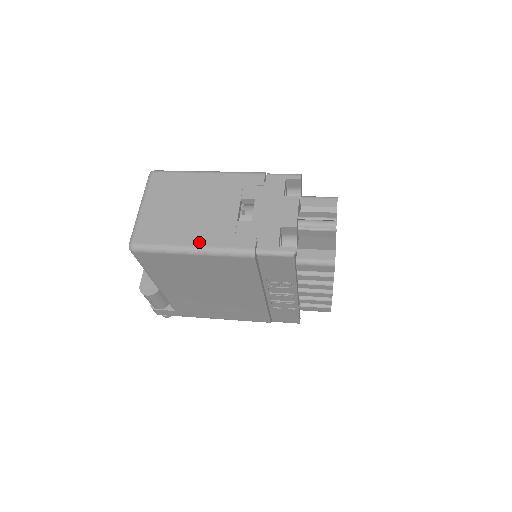
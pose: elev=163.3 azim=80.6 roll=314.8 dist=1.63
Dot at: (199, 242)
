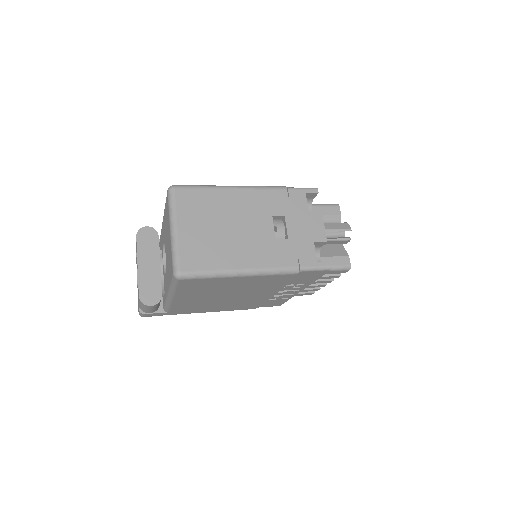
Dot at: (247, 264)
